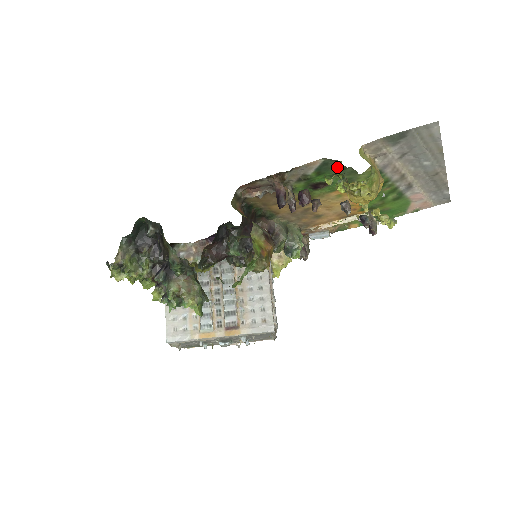
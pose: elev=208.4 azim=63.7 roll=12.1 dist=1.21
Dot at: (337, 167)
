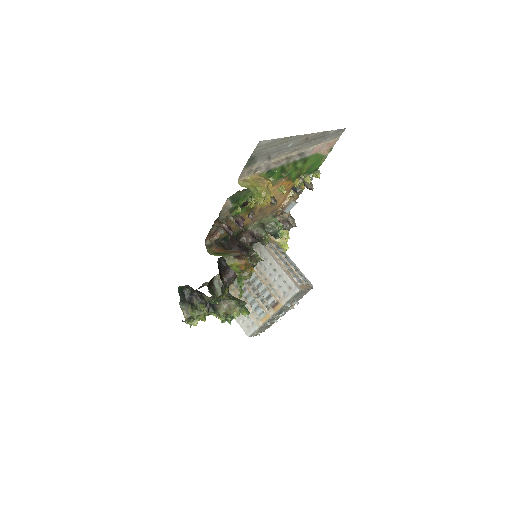
Dot at: (242, 192)
